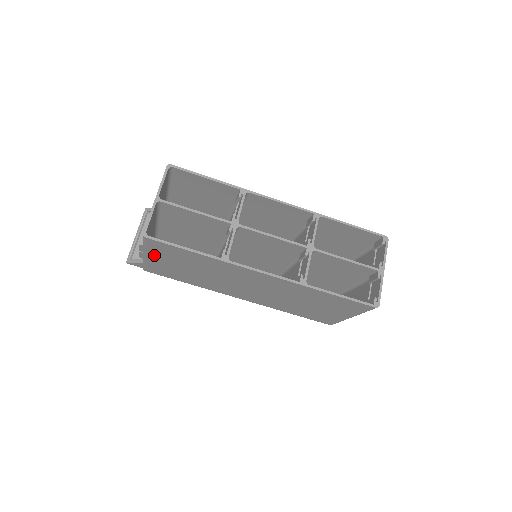
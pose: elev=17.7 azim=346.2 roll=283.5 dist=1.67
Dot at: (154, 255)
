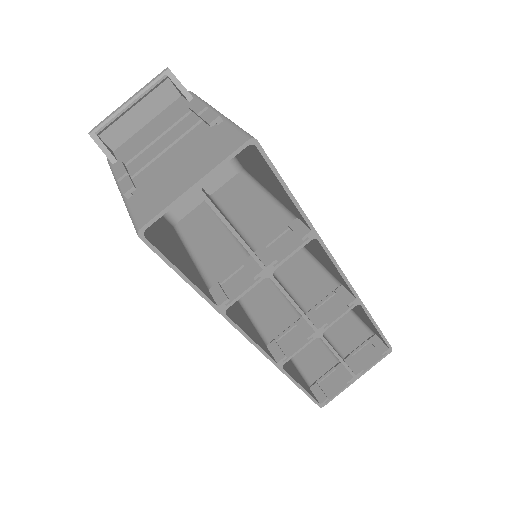
Dot at: occluded
